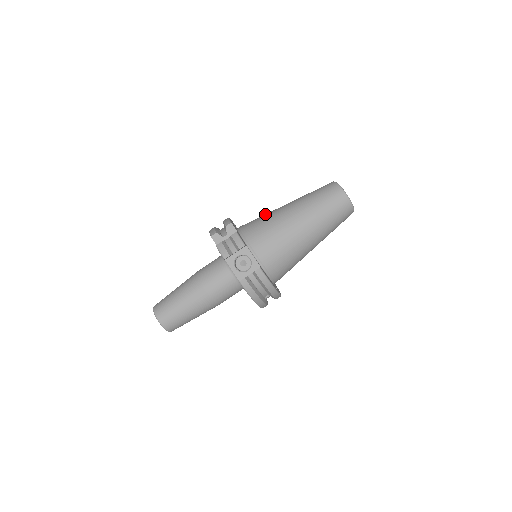
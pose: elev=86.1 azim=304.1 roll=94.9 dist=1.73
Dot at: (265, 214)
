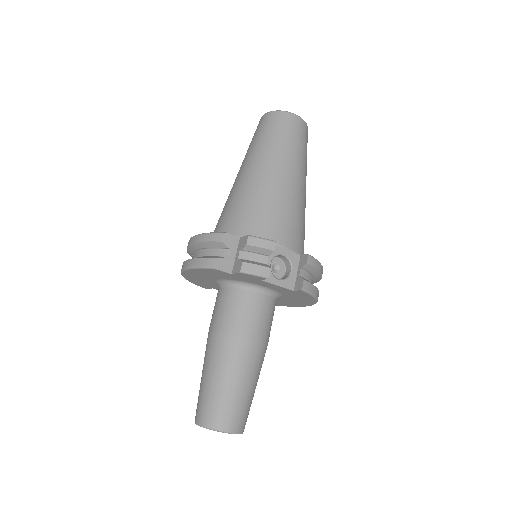
Dot at: (233, 198)
